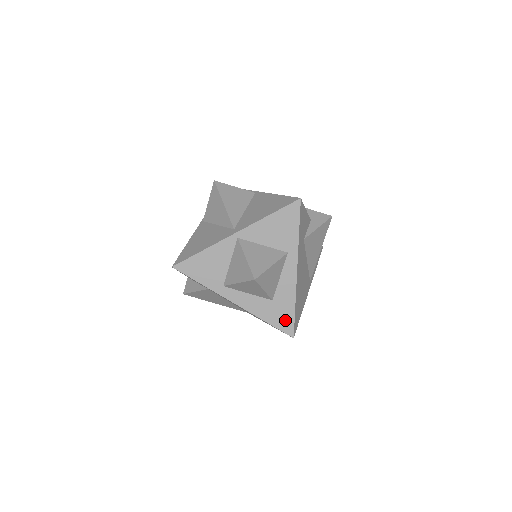
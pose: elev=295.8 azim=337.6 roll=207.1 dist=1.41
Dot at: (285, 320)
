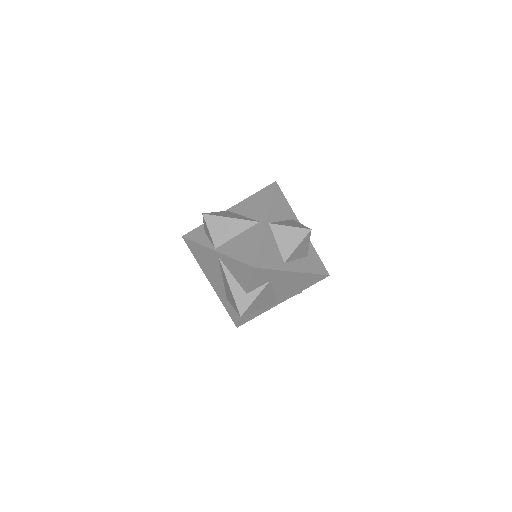
Dot at: (320, 266)
